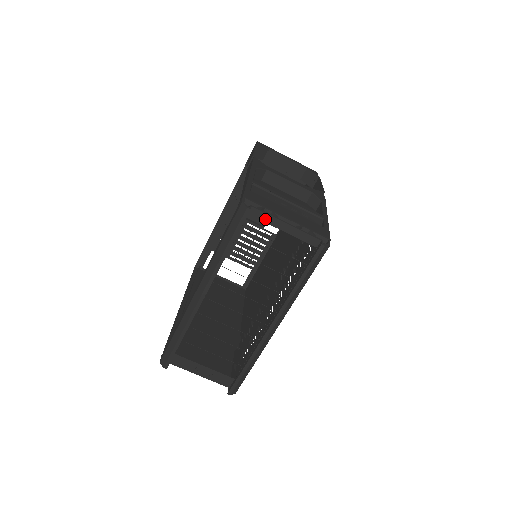
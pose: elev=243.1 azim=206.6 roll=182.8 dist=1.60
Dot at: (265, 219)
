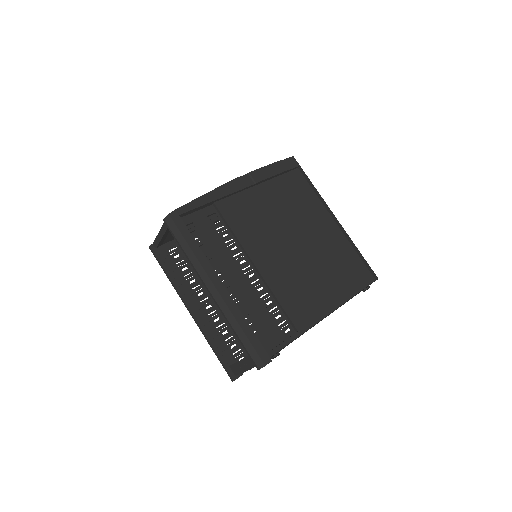
Dot at: (158, 242)
